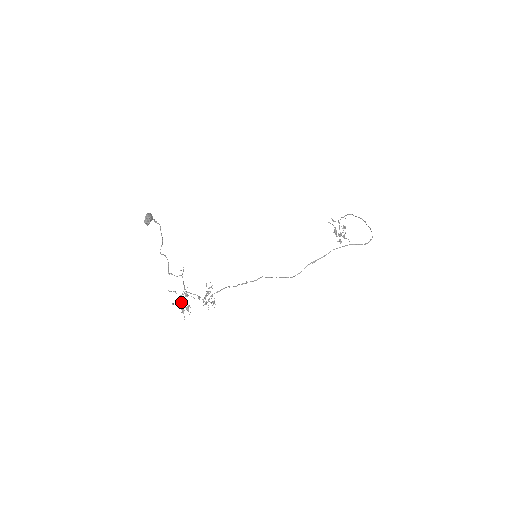
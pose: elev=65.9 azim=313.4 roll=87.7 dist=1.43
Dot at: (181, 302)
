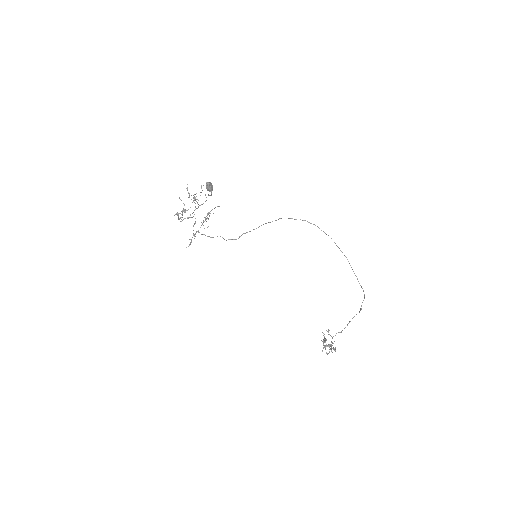
Dot at: occluded
